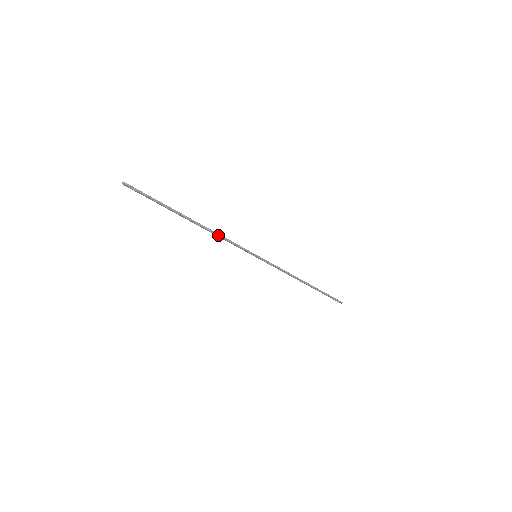
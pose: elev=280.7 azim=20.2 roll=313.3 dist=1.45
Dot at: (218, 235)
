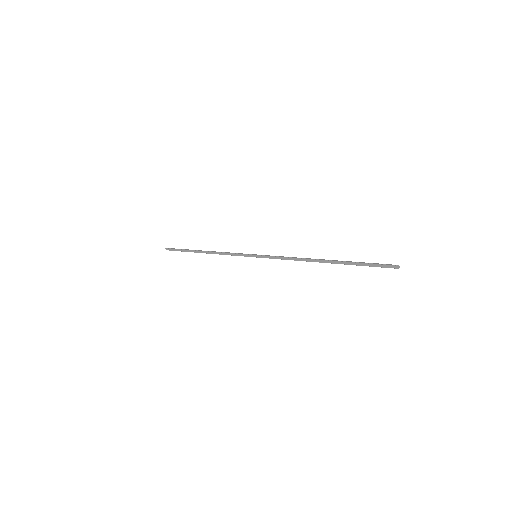
Dot at: (221, 253)
